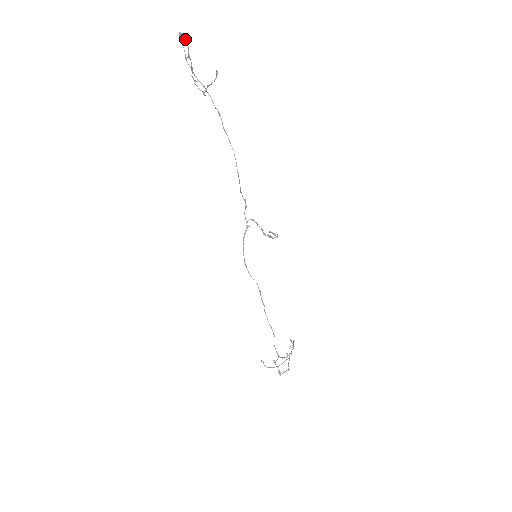
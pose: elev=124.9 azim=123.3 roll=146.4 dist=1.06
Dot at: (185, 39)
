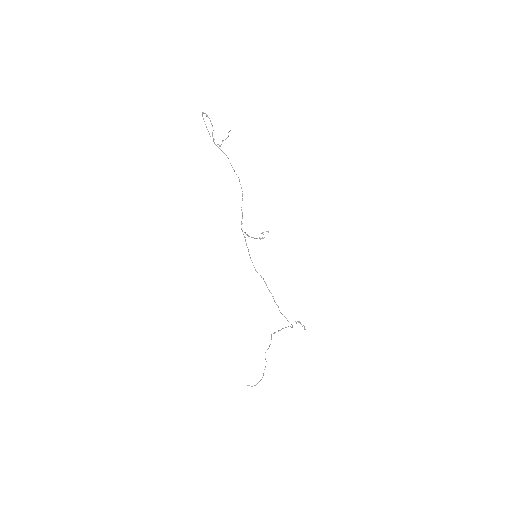
Dot at: (207, 116)
